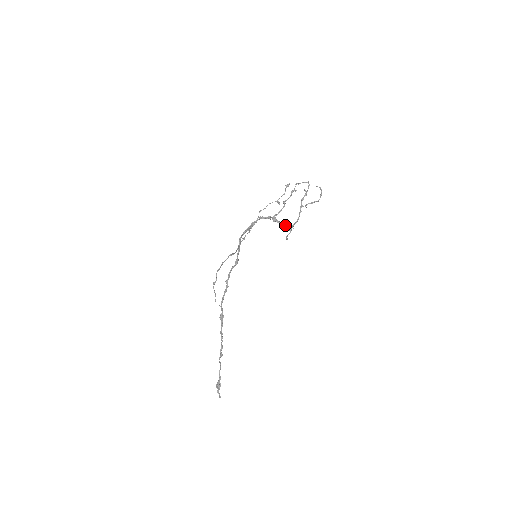
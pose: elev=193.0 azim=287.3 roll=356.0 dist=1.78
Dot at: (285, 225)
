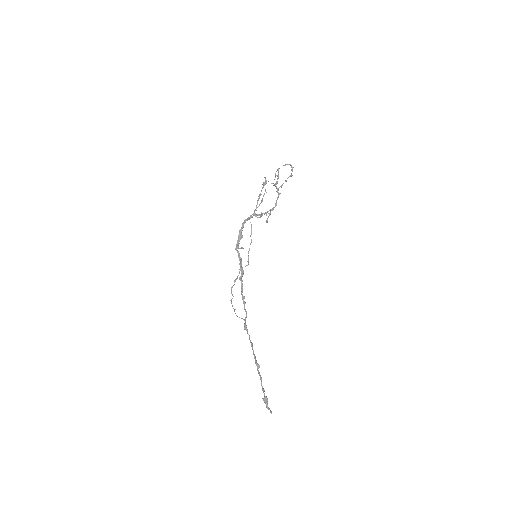
Dot at: (265, 213)
